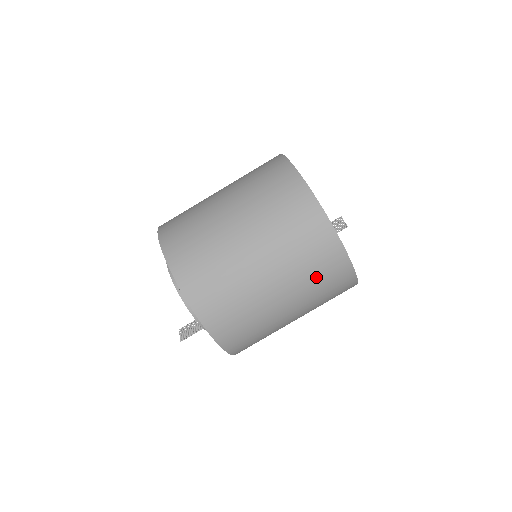
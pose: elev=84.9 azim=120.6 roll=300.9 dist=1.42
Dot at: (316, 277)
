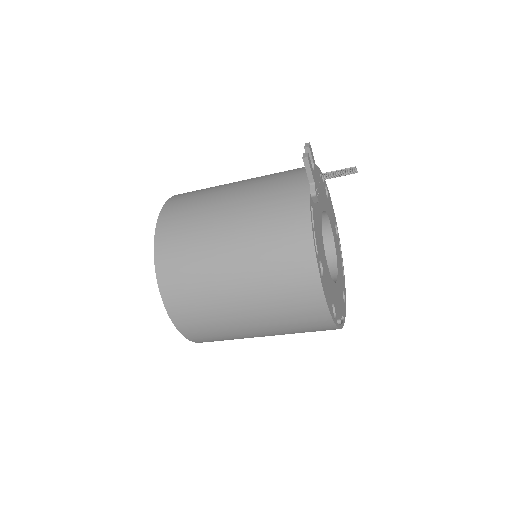
Dot at: occluded
